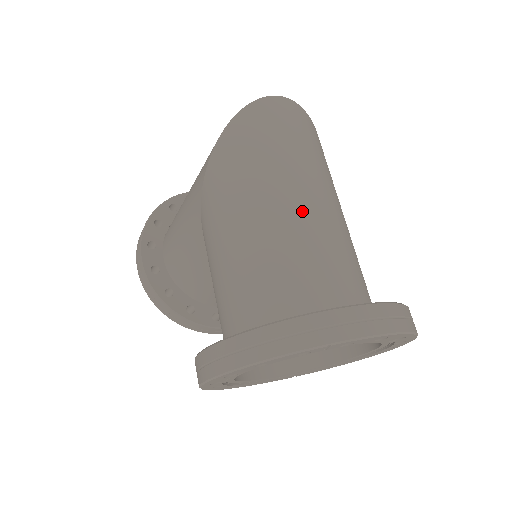
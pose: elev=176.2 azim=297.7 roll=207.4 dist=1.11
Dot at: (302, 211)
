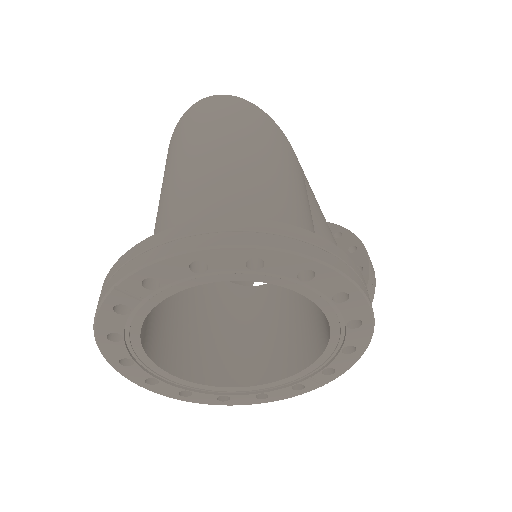
Dot at: (183, 180)
